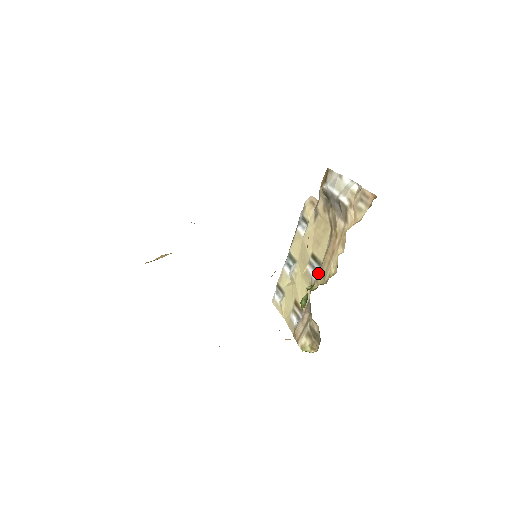
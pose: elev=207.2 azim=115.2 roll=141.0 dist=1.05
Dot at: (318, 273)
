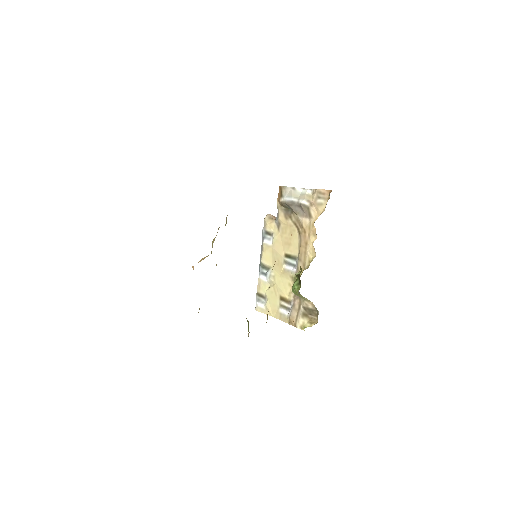
Dot at: (297, 265)
